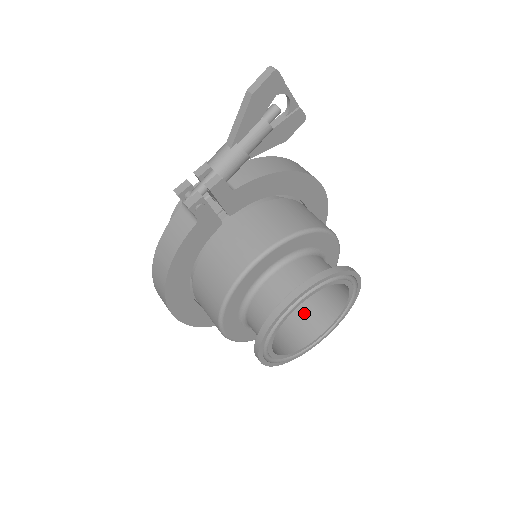
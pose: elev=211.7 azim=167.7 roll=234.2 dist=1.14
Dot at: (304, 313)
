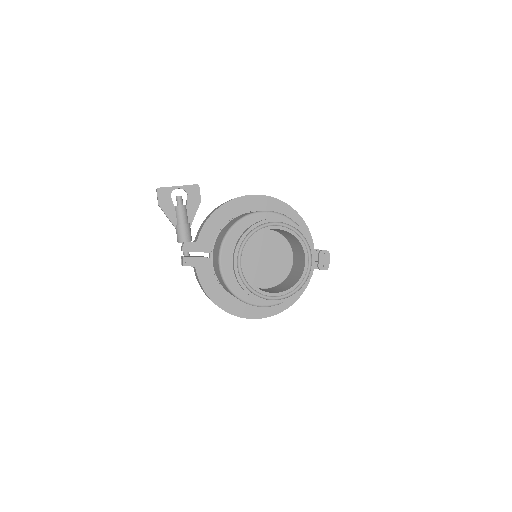
Dot at: (298, 260)
